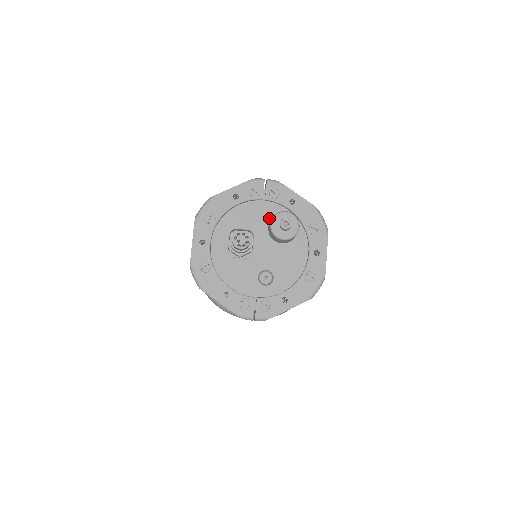
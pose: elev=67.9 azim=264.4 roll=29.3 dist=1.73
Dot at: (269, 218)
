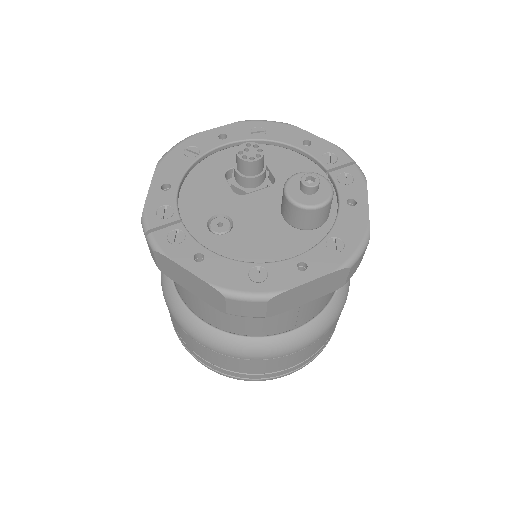
Dot at: occluded
